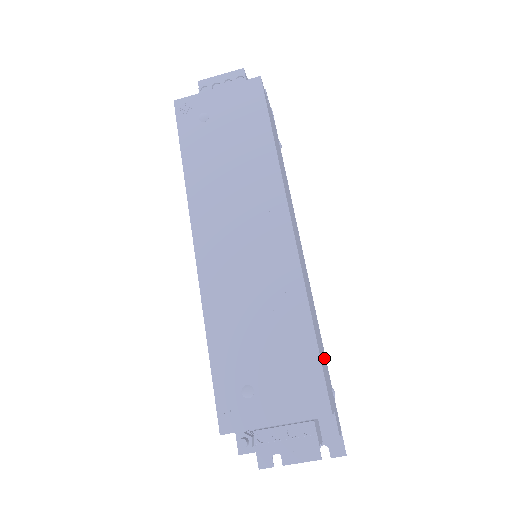
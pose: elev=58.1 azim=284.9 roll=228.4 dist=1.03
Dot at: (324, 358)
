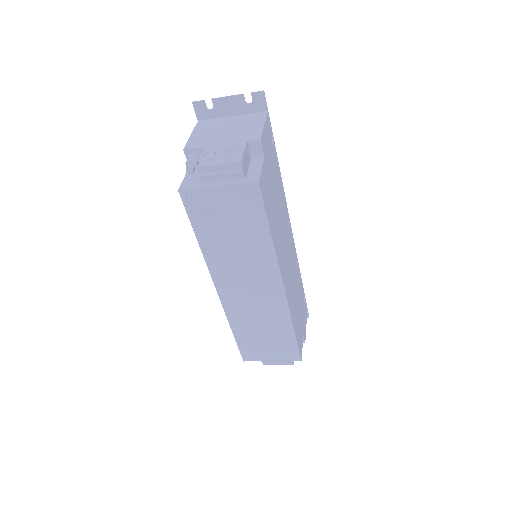
Dot at: (300, 298)
